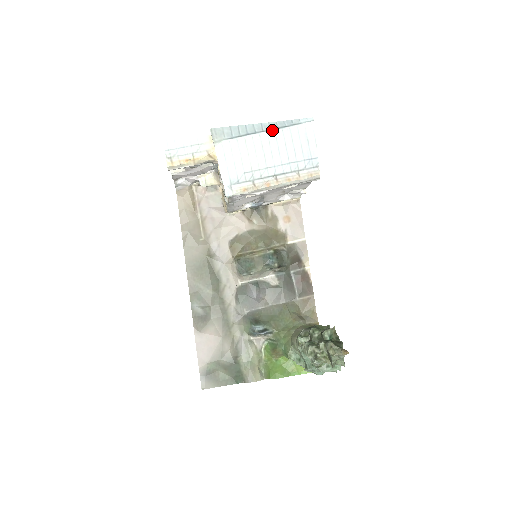
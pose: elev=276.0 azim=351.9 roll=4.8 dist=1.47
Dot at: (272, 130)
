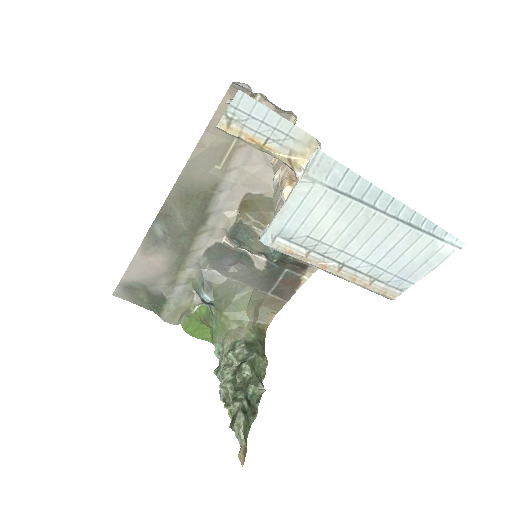
Dot at: (398, 220)
